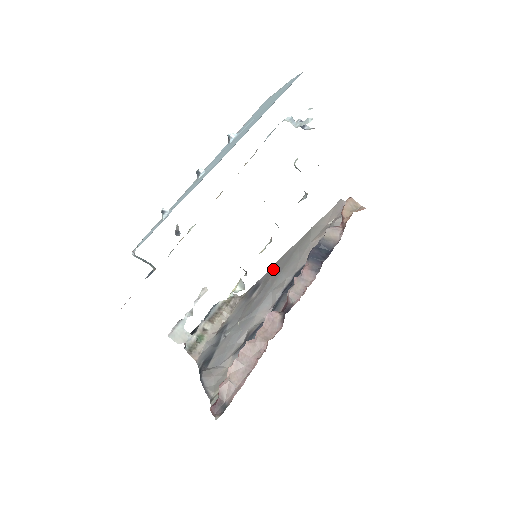
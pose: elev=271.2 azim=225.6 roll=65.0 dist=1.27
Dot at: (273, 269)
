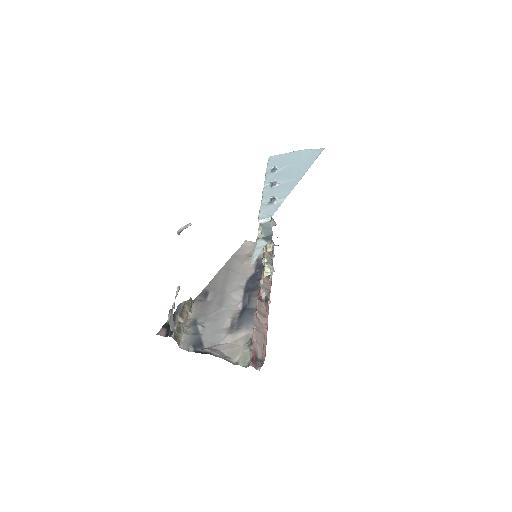
Dot at: (215, 281)
